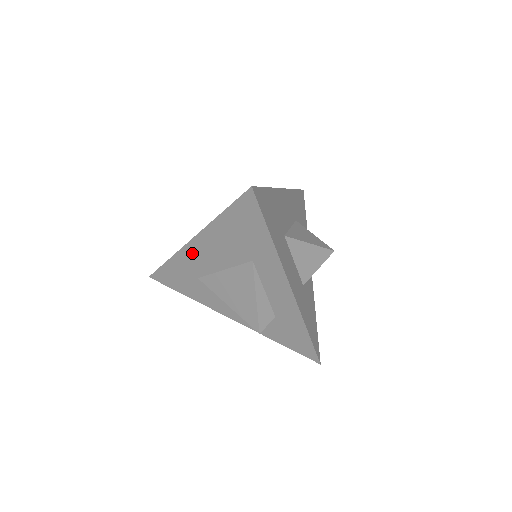
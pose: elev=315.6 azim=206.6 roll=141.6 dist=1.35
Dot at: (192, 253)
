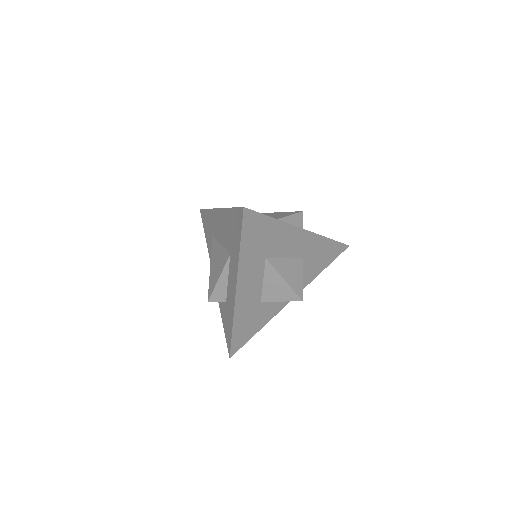
Dot at: (216, 217)
